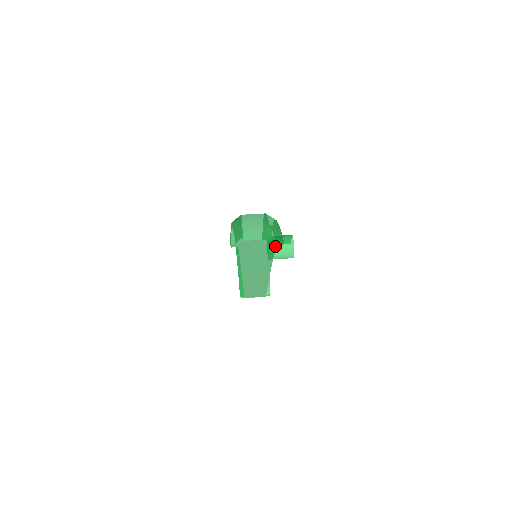
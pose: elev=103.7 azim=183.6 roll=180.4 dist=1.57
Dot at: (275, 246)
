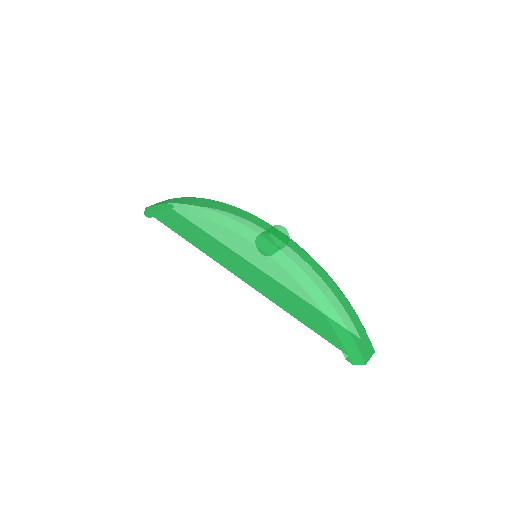
Dot at: occluded
